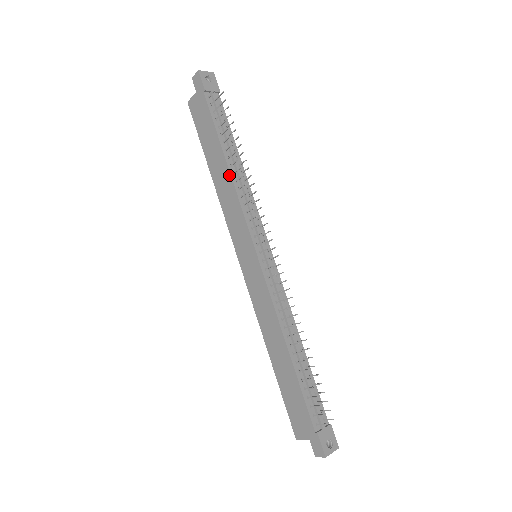
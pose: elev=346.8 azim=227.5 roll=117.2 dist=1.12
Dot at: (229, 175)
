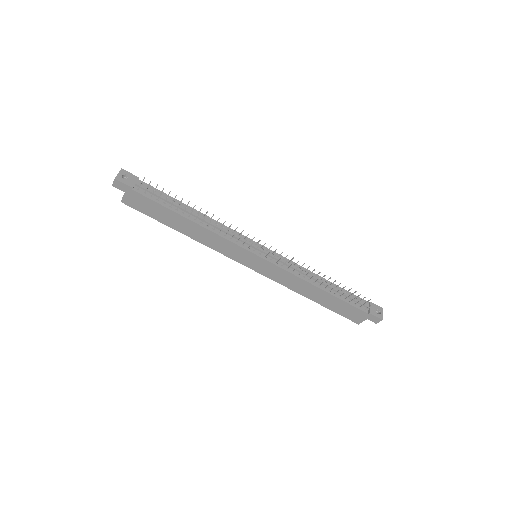
Dot at: (200, 227)
